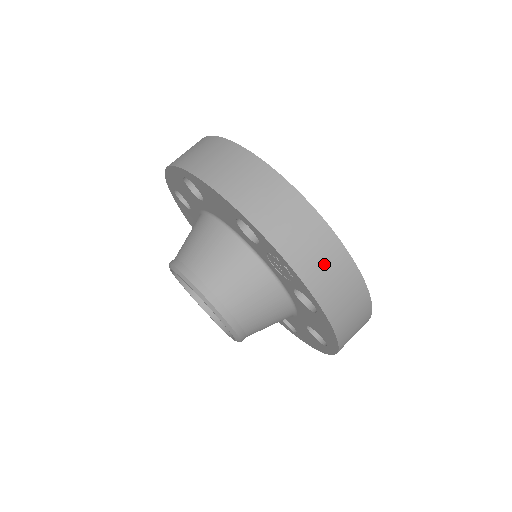
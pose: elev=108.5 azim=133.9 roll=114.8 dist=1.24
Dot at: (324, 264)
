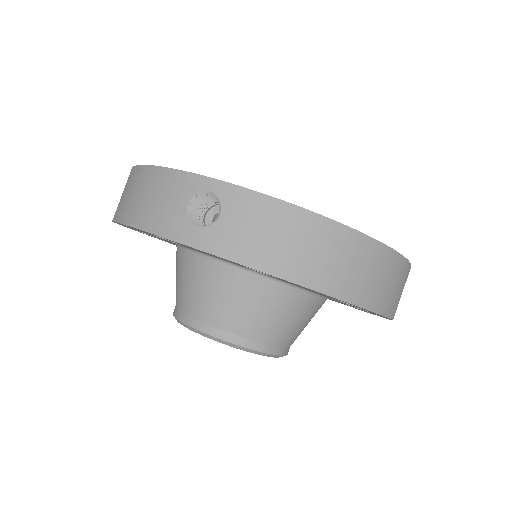
Dot at: occluded
